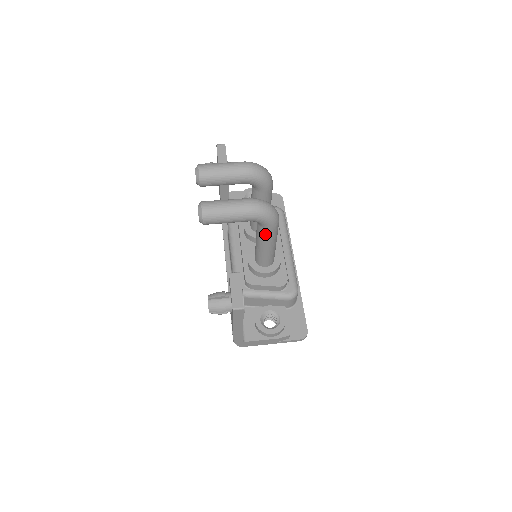
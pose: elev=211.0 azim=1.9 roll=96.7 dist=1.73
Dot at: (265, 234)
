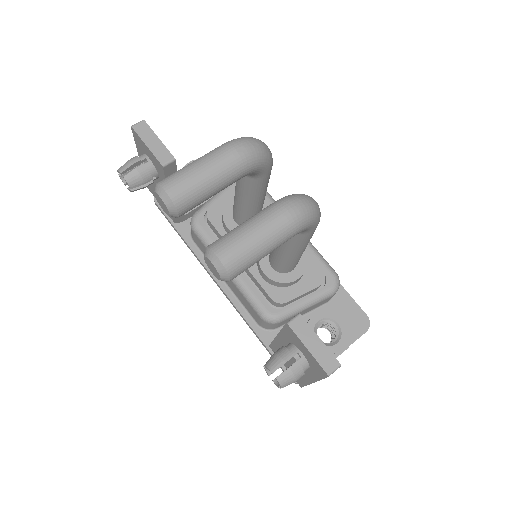
Dot at: (304, 239)
